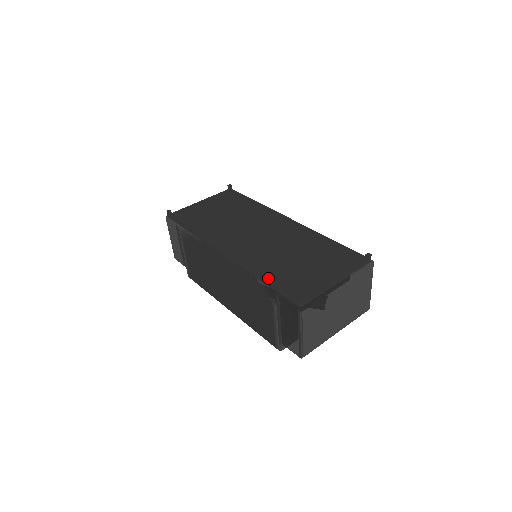
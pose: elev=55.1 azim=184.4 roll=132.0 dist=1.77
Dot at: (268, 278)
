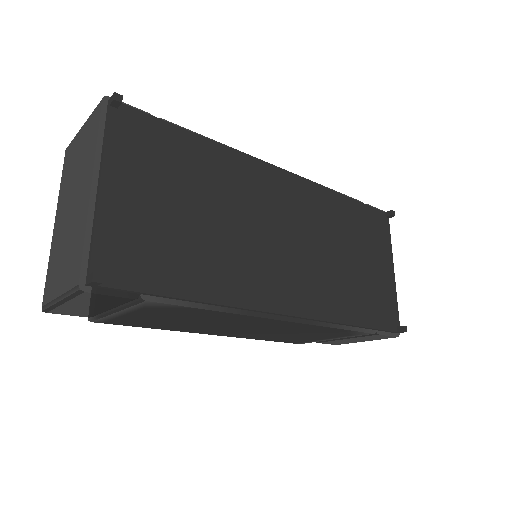
Dot at: (358, 319)
